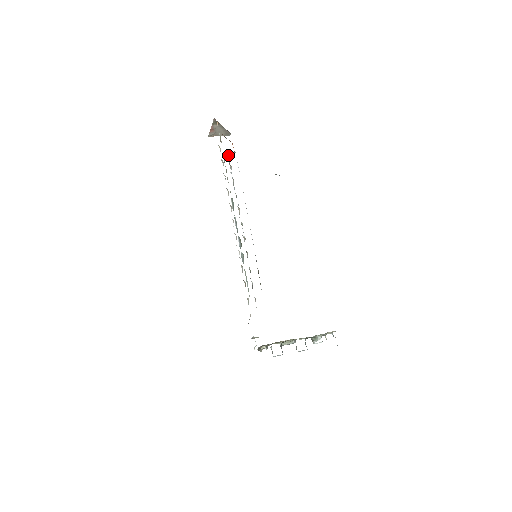
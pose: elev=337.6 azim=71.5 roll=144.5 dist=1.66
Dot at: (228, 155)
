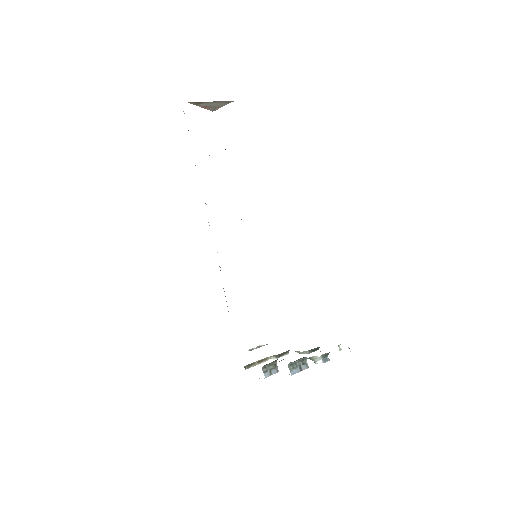
Dot at: occluded
